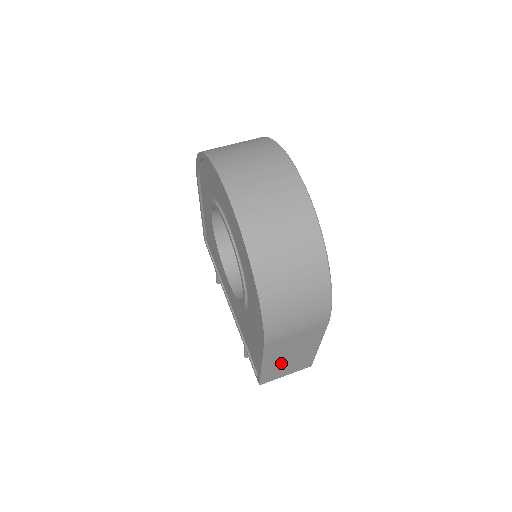
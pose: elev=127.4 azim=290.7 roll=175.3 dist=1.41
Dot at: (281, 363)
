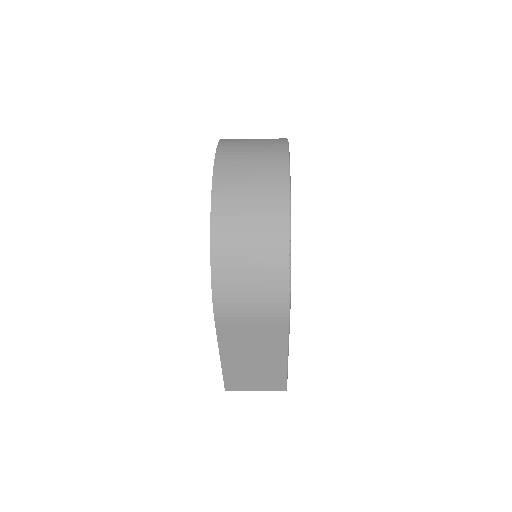
Dot at: (244, 365)
